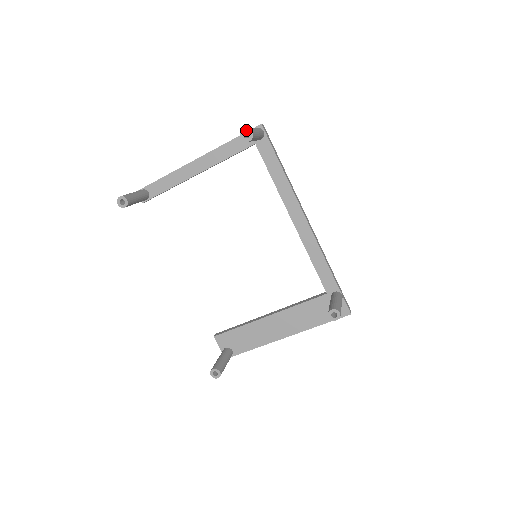
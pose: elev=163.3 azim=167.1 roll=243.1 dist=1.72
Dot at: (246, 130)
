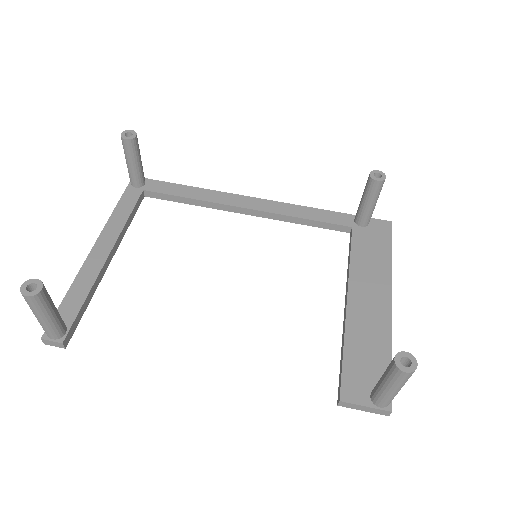
Dot at: (124, 132)
